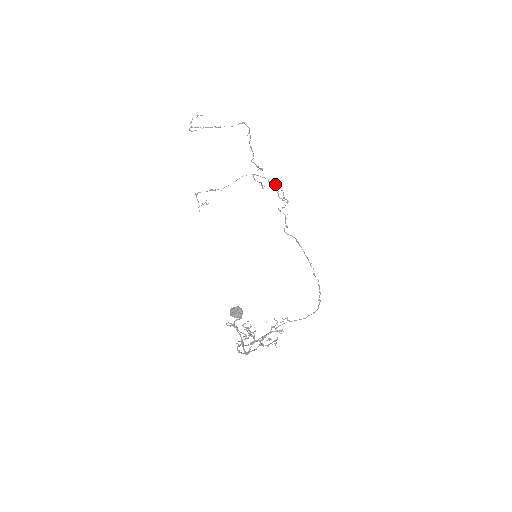
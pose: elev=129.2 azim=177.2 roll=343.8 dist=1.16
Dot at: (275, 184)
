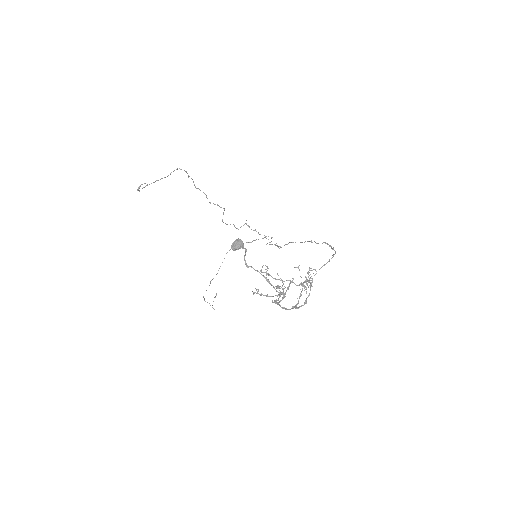
Dot at: occluded
